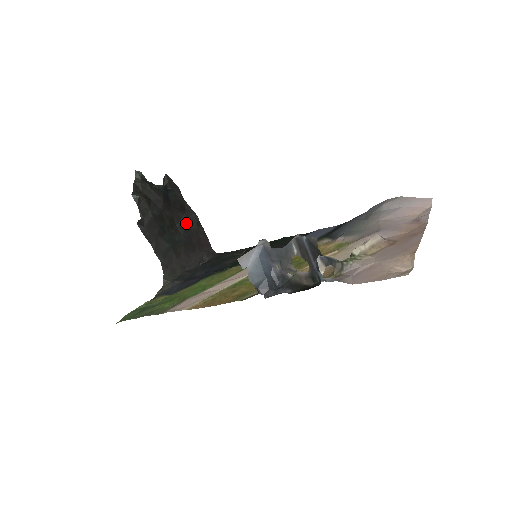
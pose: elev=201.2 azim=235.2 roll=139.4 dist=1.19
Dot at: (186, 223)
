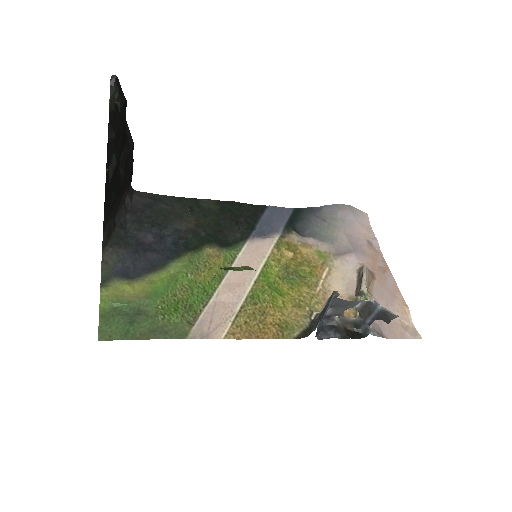
Dot at: (126, 158)
